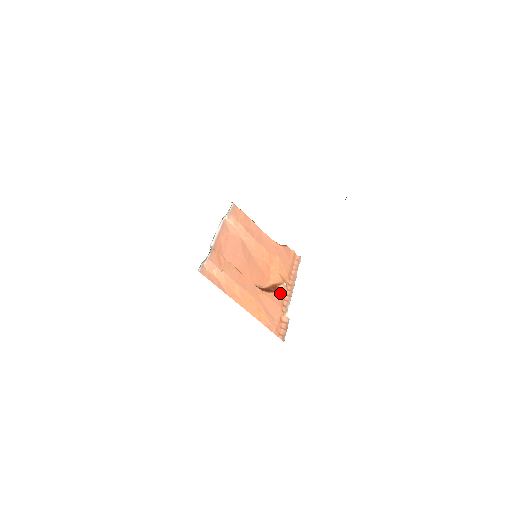
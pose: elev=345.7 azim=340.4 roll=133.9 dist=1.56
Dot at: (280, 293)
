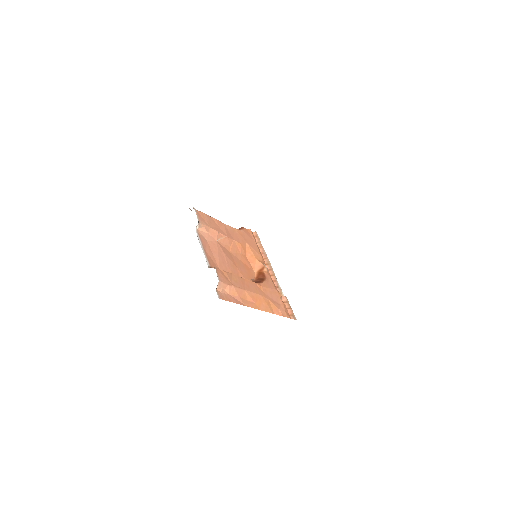
Dot at: (268, 277)
